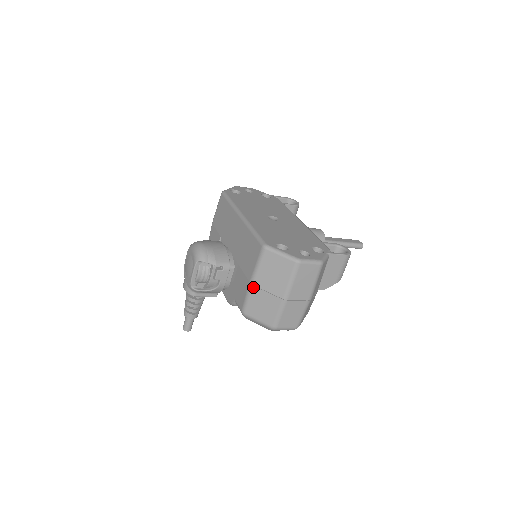
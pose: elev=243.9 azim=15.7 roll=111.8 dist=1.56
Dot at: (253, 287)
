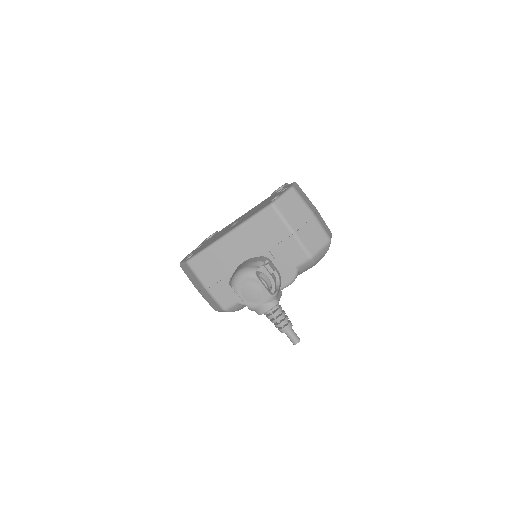
Dot at: (297, 233)
